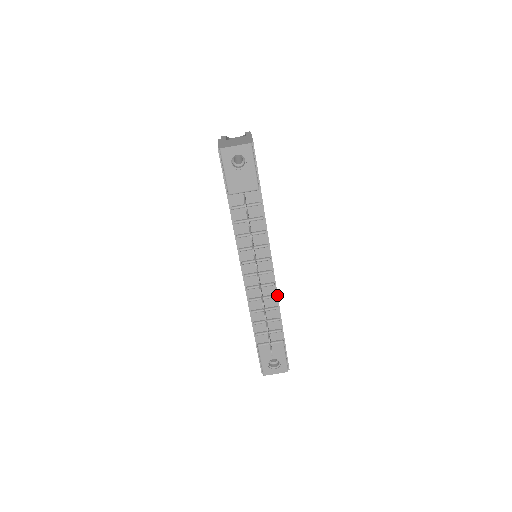
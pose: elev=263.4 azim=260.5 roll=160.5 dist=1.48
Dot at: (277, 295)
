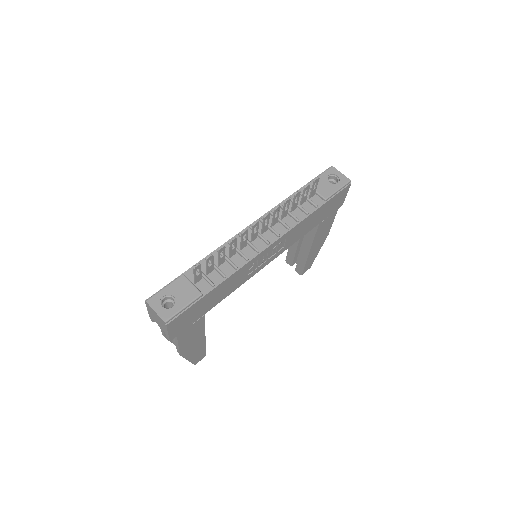
Dot at: (248, 262)
